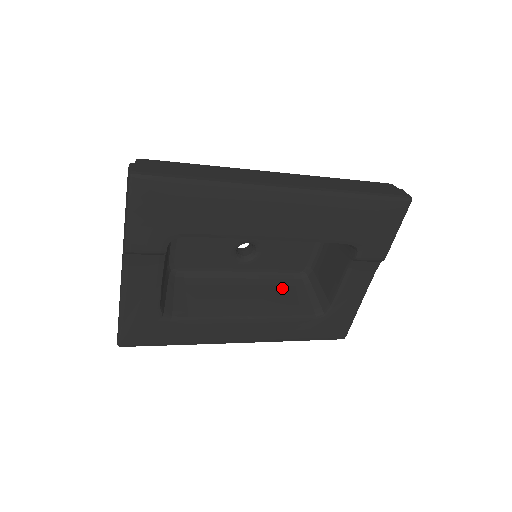
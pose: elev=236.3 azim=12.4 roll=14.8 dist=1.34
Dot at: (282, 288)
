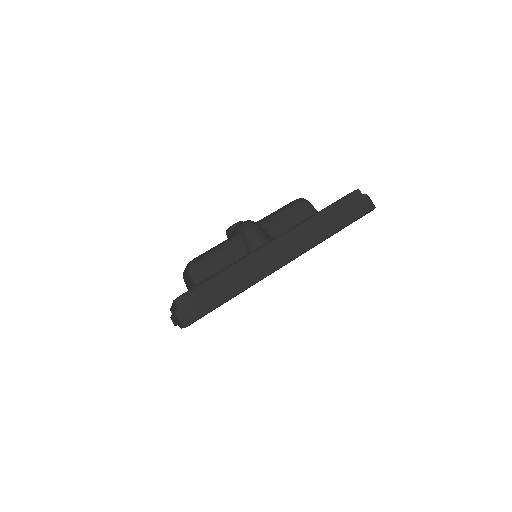
Dot at: occluded
